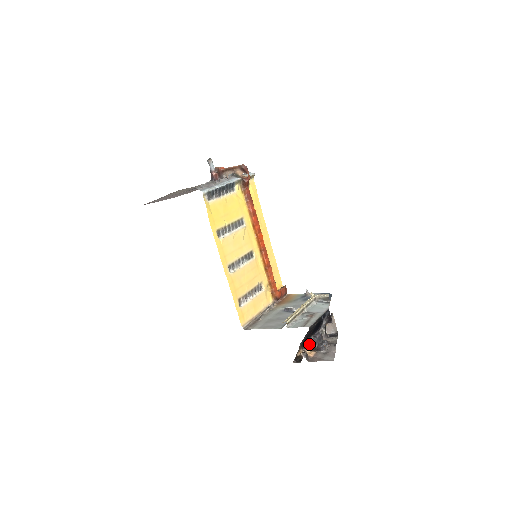
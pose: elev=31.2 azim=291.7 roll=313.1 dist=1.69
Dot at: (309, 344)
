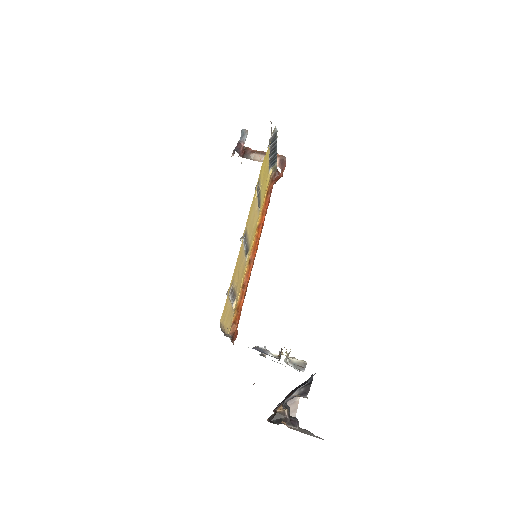
Dot at: occluded
